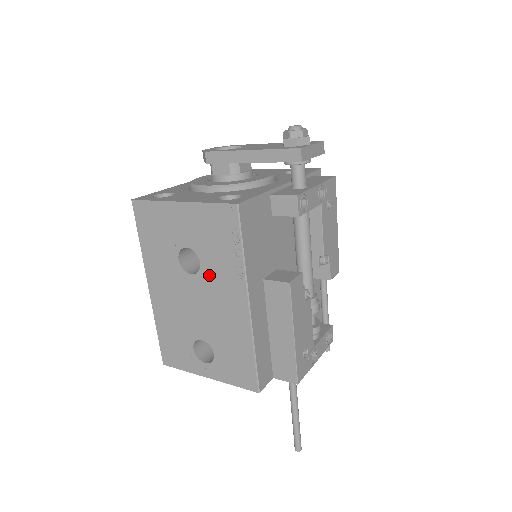
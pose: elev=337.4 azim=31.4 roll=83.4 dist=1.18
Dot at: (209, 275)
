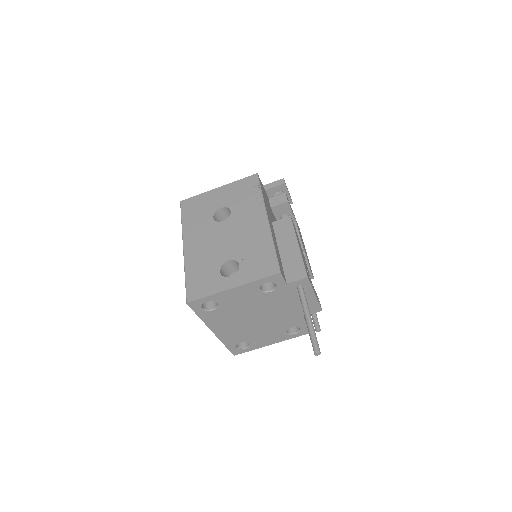
Dot at: (237, 215)
